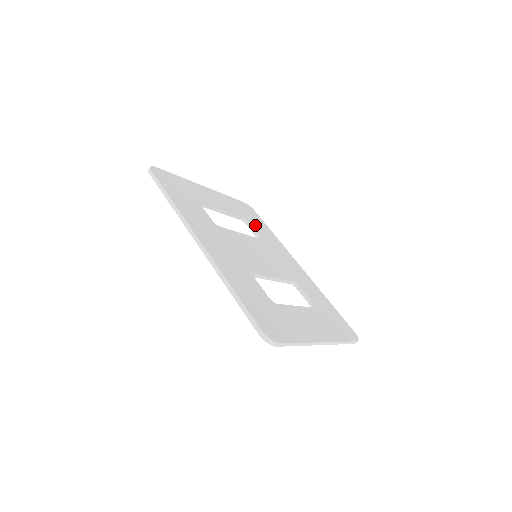
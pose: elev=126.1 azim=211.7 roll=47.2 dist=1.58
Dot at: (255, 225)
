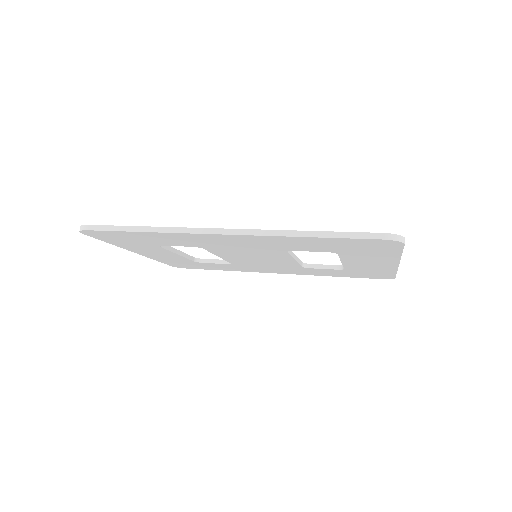
Dot at: occluded
